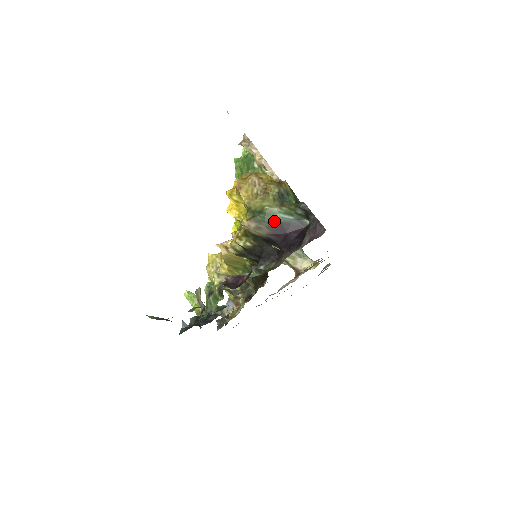
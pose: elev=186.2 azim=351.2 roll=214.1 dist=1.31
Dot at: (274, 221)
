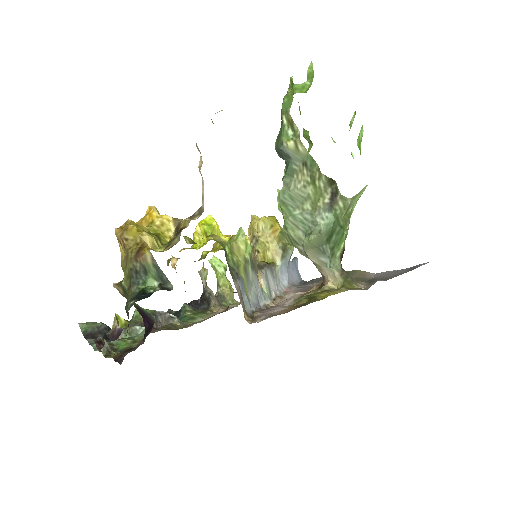
Dot at: occluded
